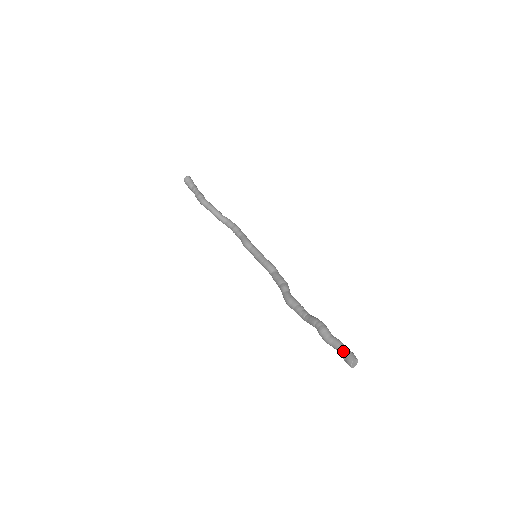
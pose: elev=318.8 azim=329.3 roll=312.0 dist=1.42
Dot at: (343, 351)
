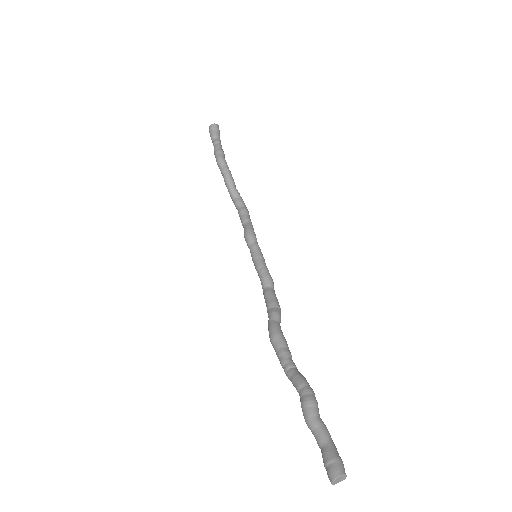
Dot at: (329, 451)
